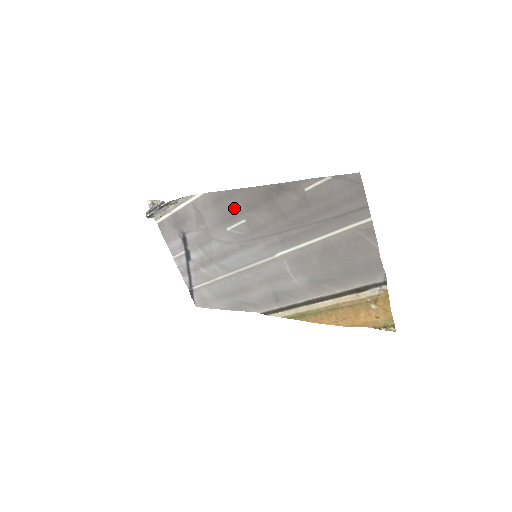
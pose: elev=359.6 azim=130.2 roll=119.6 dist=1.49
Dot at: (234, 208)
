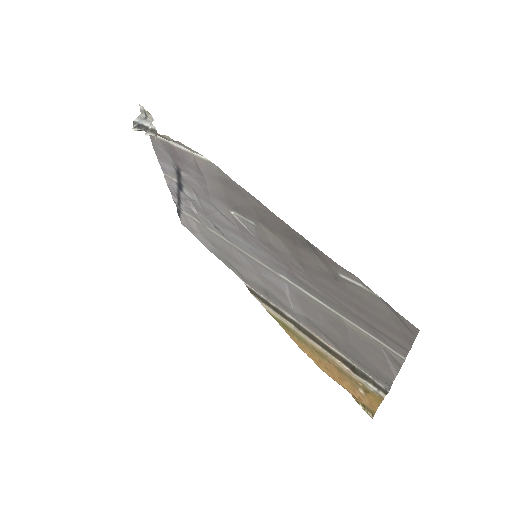
Dot at: (244, 206)
